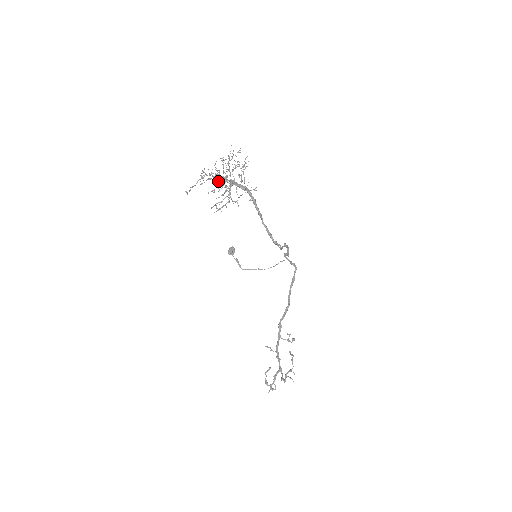
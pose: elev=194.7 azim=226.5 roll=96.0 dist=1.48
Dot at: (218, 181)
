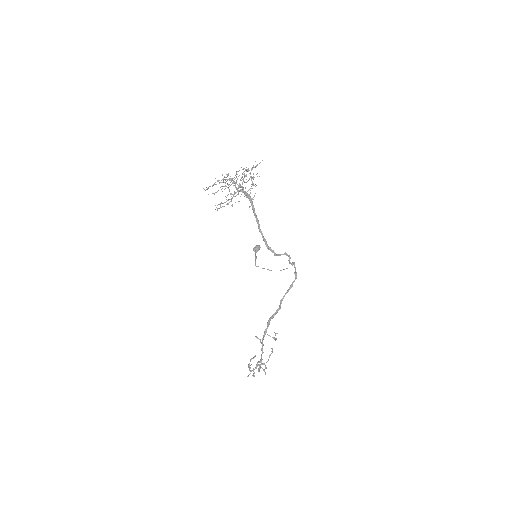
Dot at: occluded
